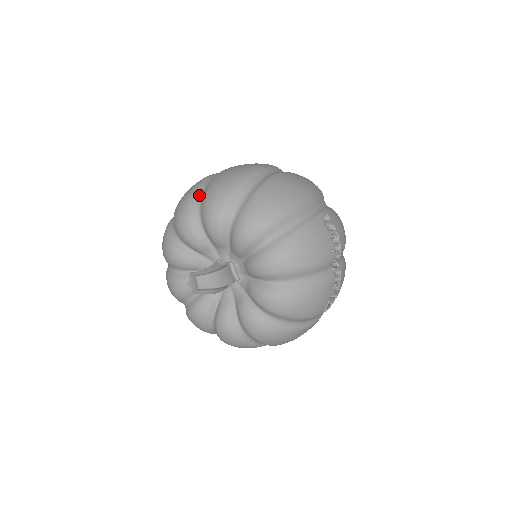
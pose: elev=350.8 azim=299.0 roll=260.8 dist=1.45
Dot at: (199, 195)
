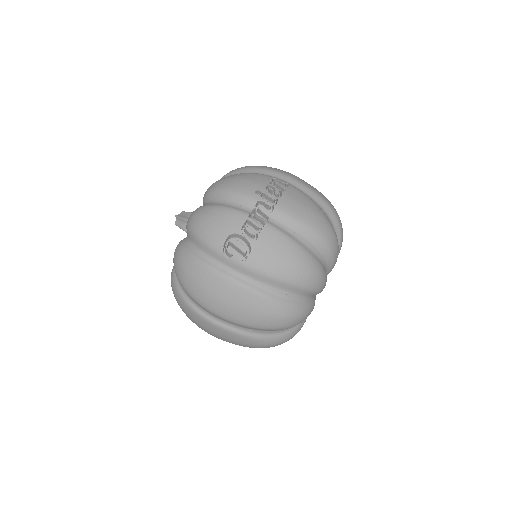
Dot at: occluded
